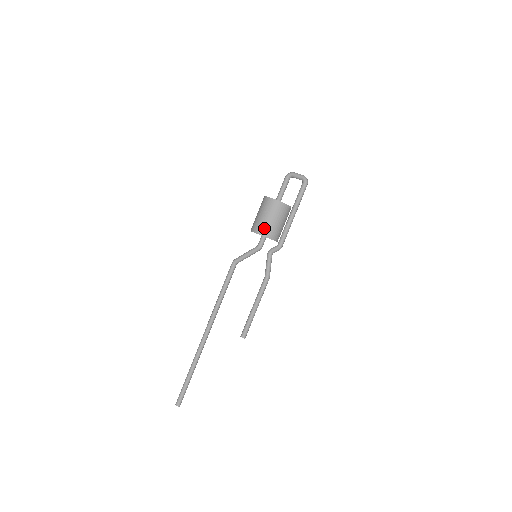
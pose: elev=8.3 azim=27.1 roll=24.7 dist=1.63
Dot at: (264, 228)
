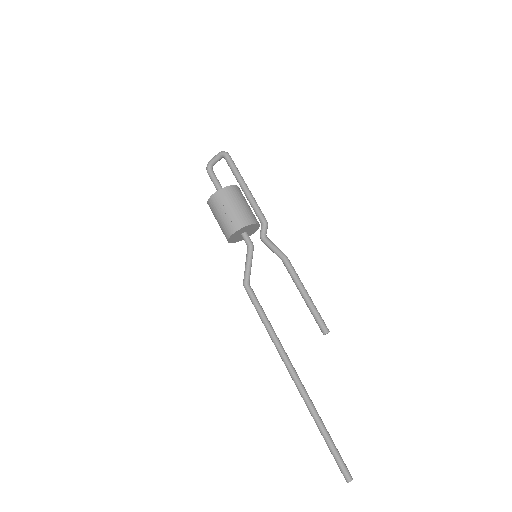
Dot at: (234, 222)
